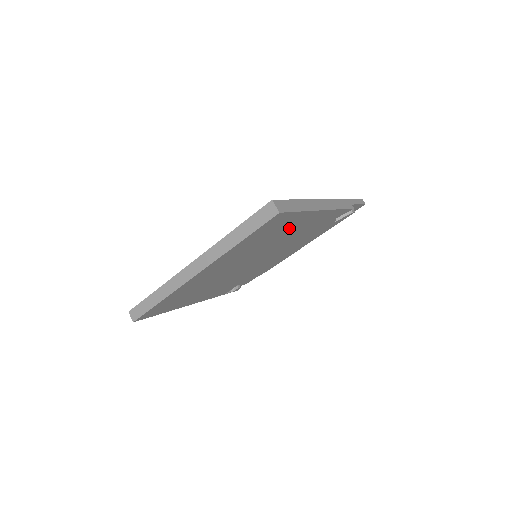
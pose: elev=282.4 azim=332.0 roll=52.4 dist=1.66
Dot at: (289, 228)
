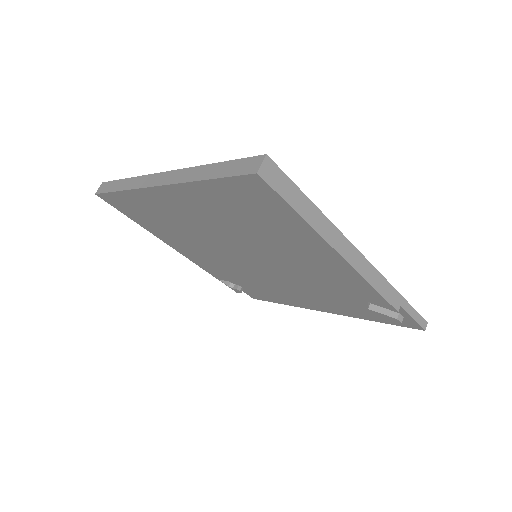
Dot at: (287, 237)
